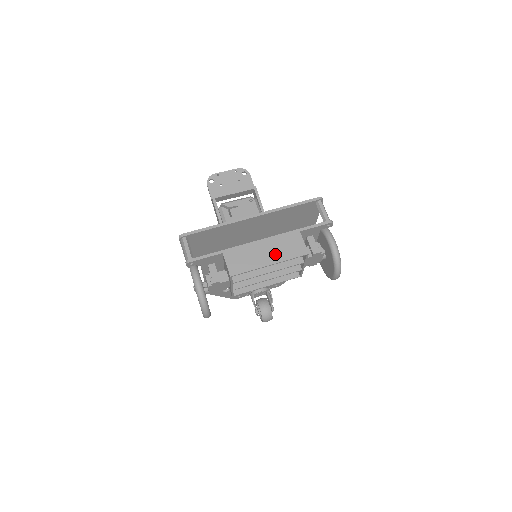
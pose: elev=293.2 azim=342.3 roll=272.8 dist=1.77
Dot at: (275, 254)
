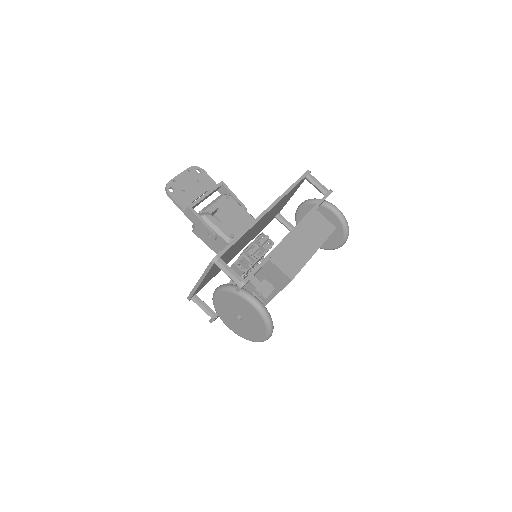
Dot at: (312, 240)
